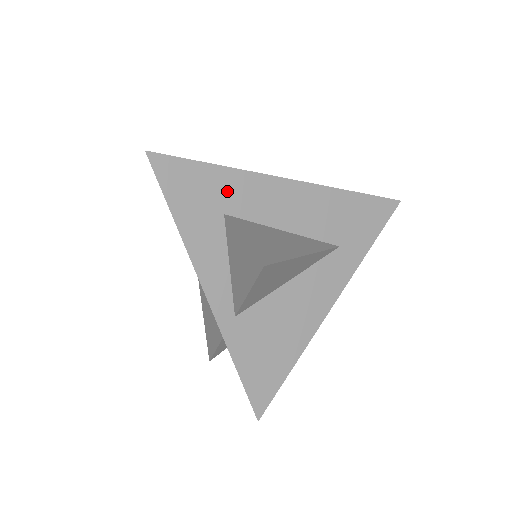
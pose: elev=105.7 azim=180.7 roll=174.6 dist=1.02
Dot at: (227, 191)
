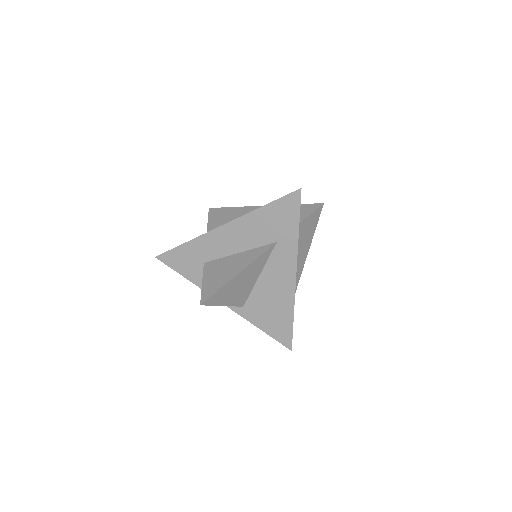
Dot at: (197, 252)
